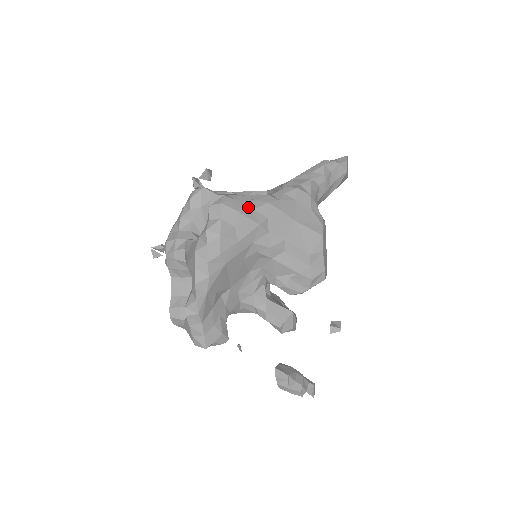
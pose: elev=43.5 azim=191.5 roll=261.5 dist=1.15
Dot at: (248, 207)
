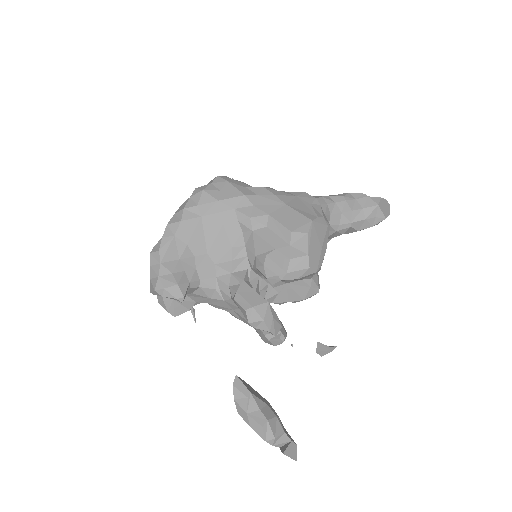
Dot at: (242, 185)
